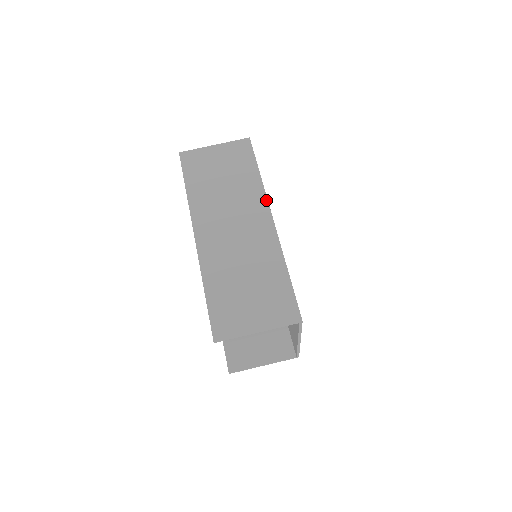
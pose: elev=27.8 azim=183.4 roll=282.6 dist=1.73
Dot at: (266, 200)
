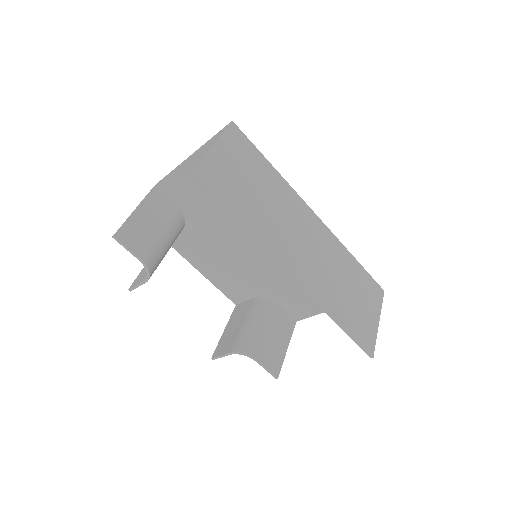
Dot at: (299, 197)
